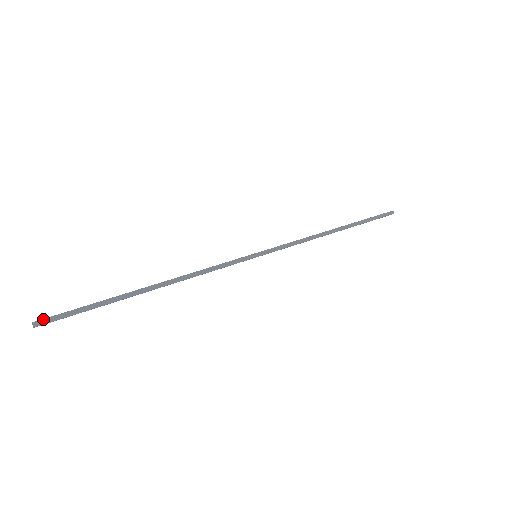
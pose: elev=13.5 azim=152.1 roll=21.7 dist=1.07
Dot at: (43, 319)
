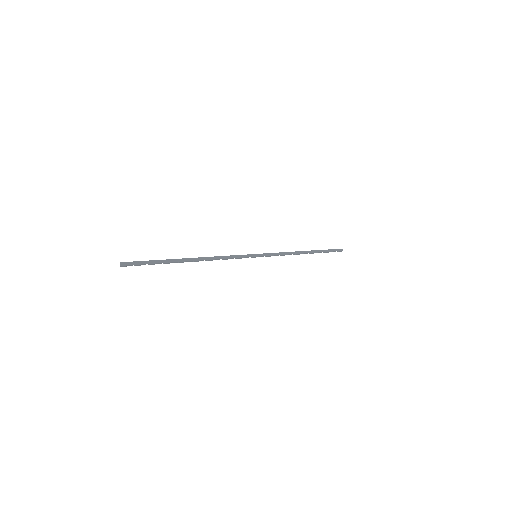
Dot at: (126, 262)
